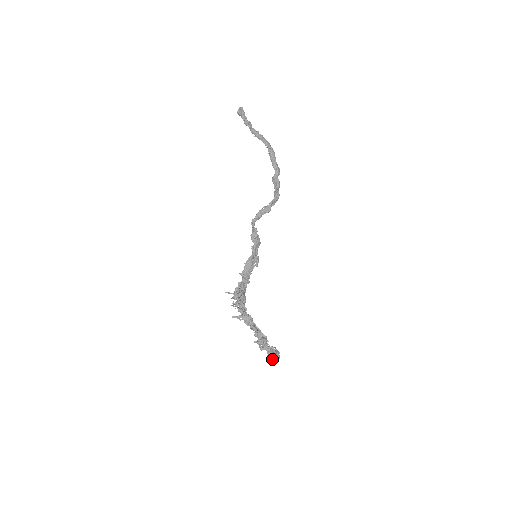
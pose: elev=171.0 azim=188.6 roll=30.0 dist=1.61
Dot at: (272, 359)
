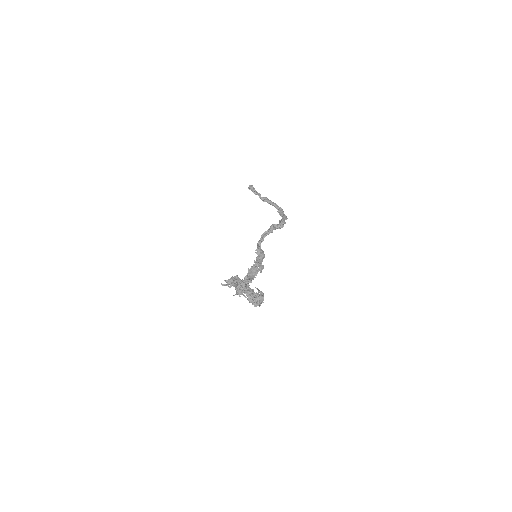
Dot at: (252, 294)
